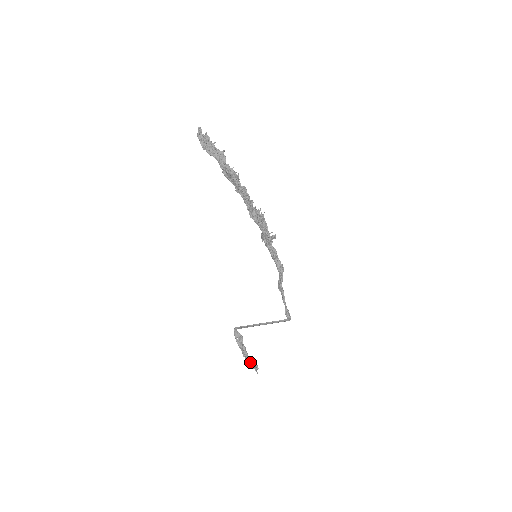
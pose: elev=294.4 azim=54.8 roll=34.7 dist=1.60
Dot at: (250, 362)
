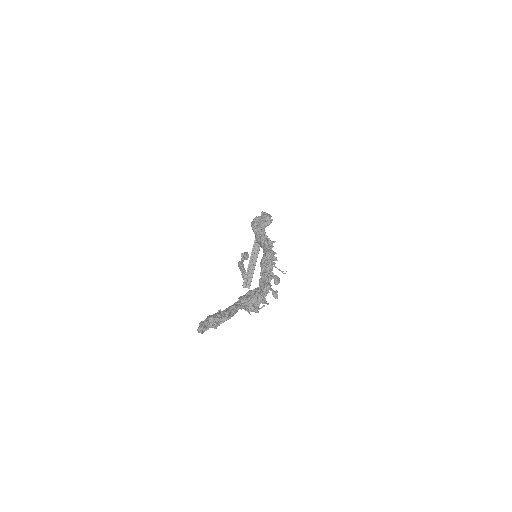
Dot at: occluded
